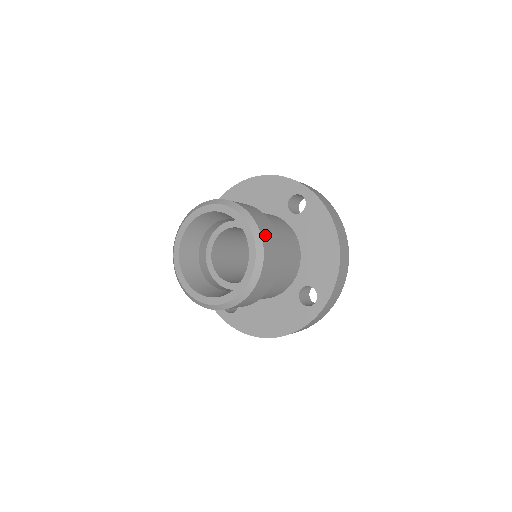
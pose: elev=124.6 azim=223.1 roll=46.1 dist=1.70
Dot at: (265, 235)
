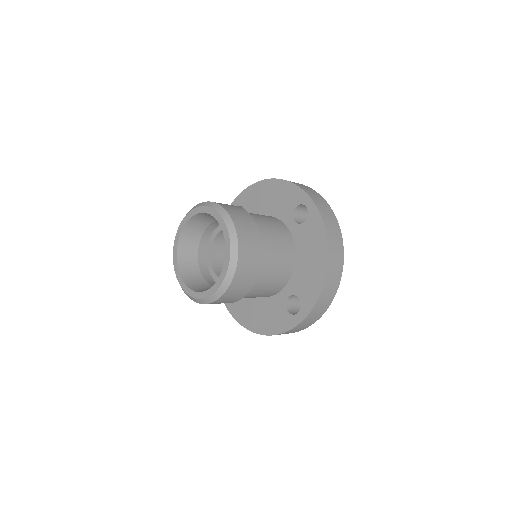
Dot at: (244, 245)
